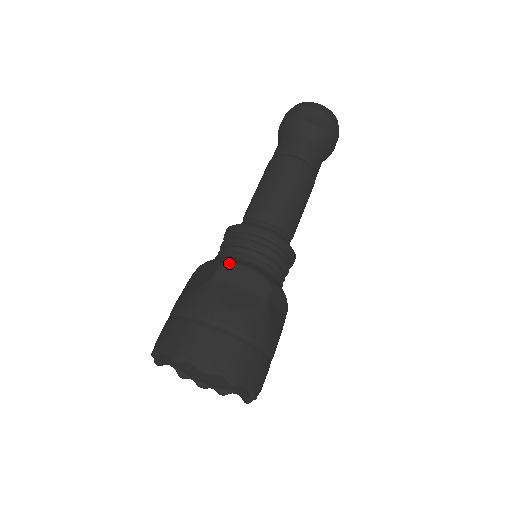
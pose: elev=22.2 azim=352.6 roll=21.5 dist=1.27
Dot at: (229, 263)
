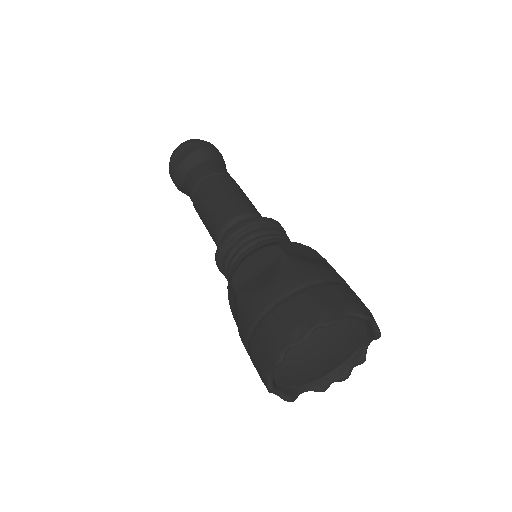
Dot at: (234, 272)
